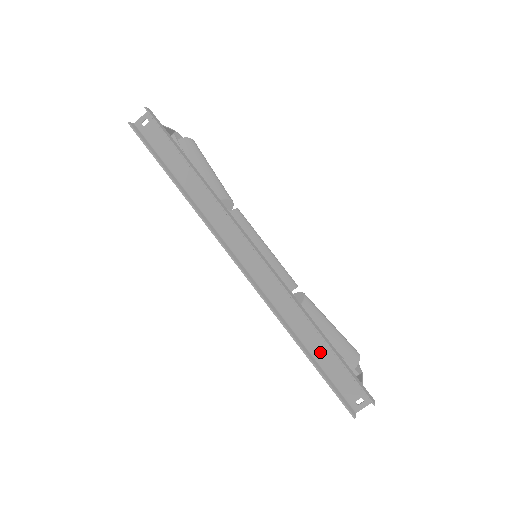
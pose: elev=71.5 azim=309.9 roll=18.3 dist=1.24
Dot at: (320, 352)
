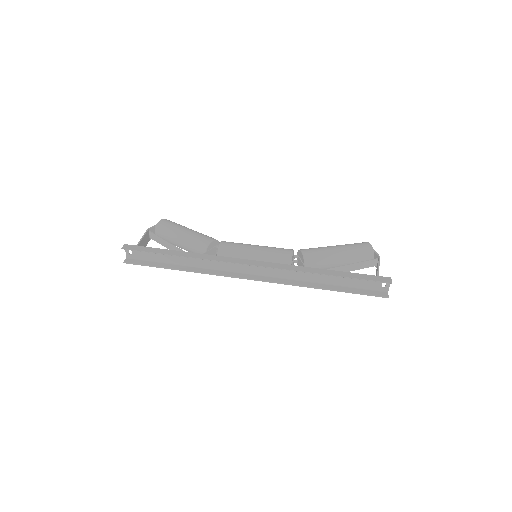
Dot at: (337, 280)
